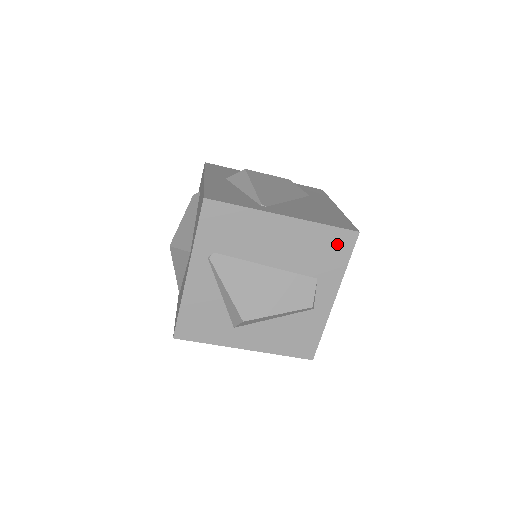
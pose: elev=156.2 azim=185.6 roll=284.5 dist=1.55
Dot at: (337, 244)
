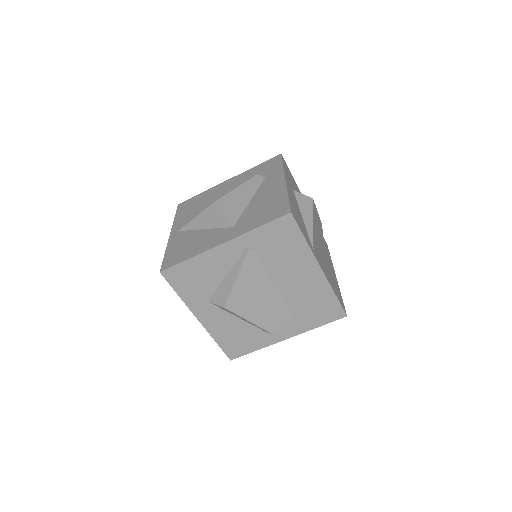
Dot at: (328, 311)
